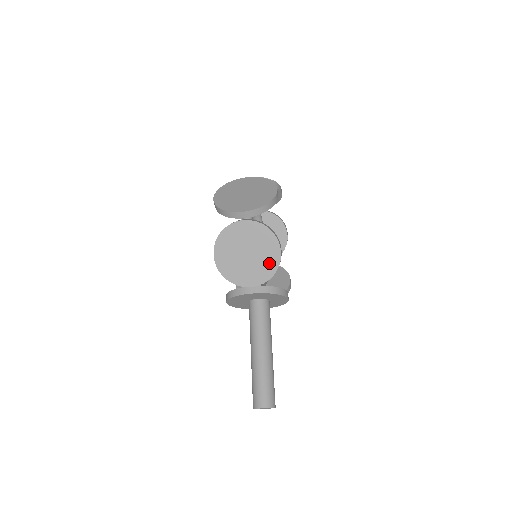
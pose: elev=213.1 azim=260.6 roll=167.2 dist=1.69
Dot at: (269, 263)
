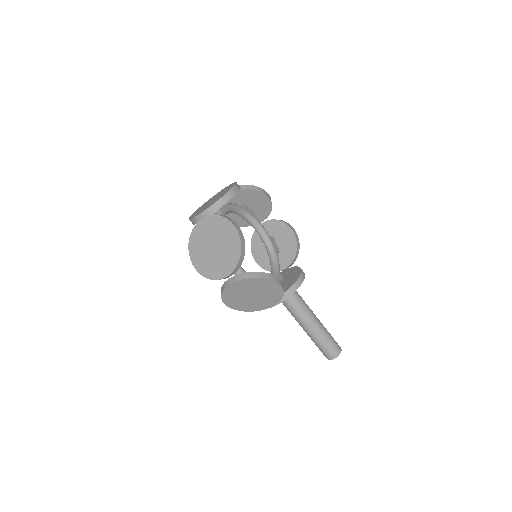
Dot at: (274, 292)
